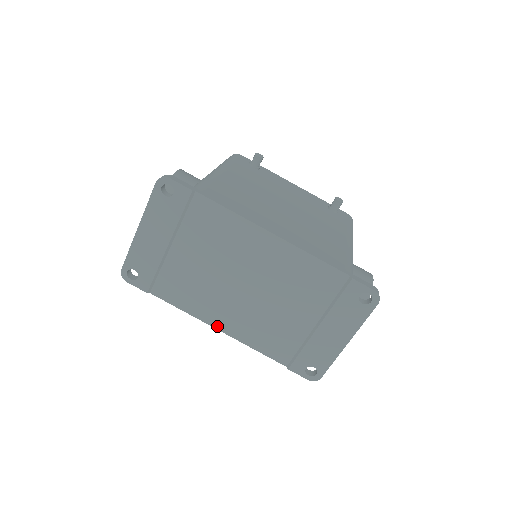
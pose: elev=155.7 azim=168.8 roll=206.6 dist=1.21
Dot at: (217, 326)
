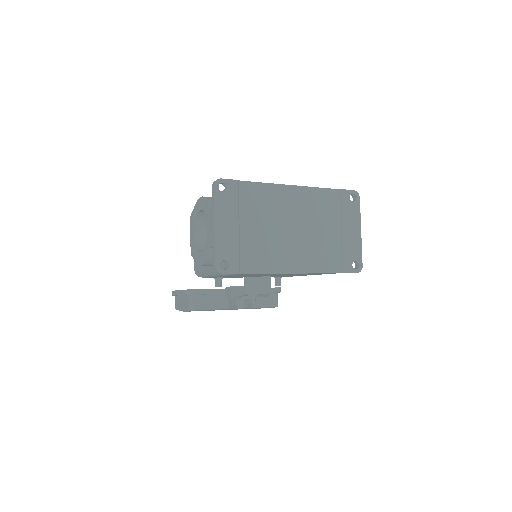
Dot at: (292, 271)
